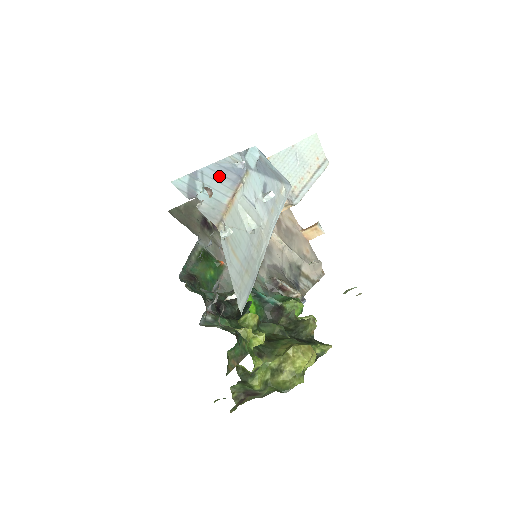
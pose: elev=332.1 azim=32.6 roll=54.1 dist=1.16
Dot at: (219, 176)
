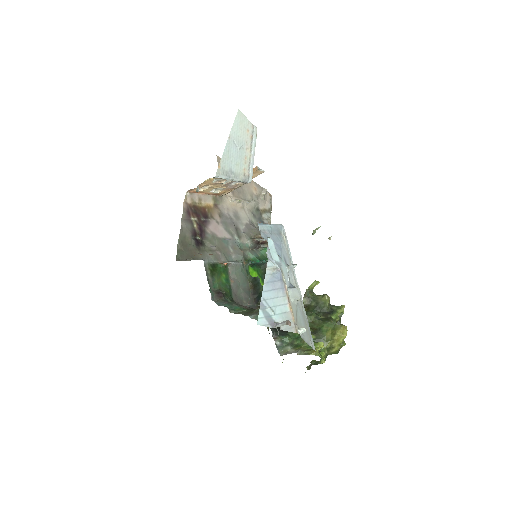
Dot at: (273, 292)
